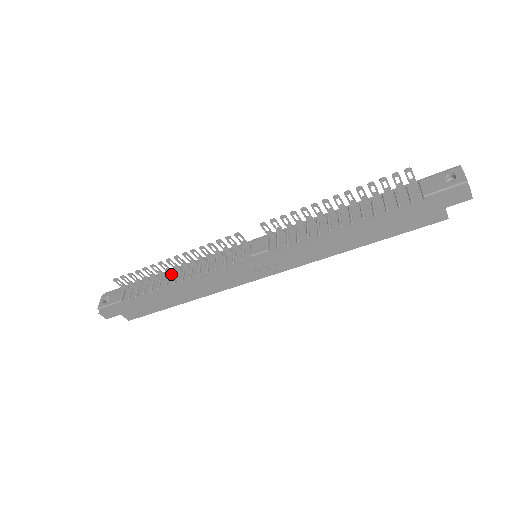
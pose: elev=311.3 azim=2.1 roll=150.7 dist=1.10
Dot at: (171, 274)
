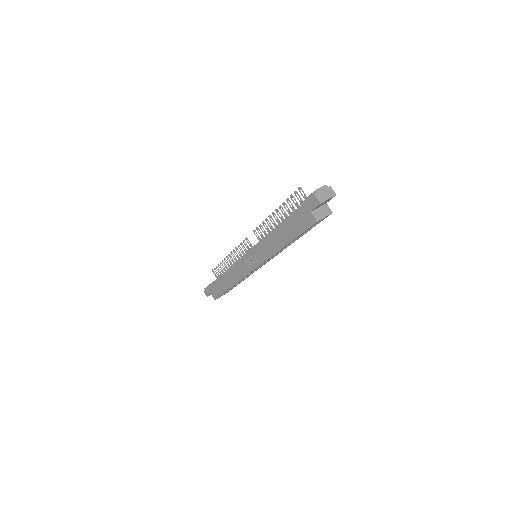
Dot at: occluded
